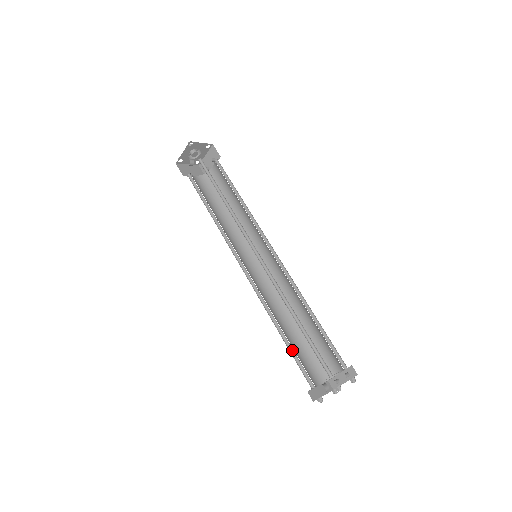
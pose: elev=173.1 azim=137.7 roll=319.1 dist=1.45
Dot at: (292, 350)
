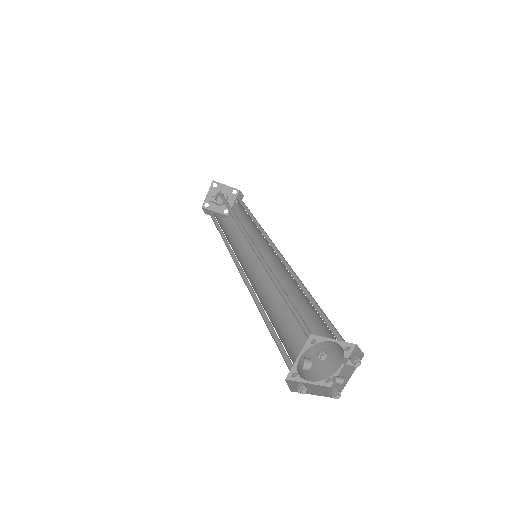
Dot at: (276, 335)
